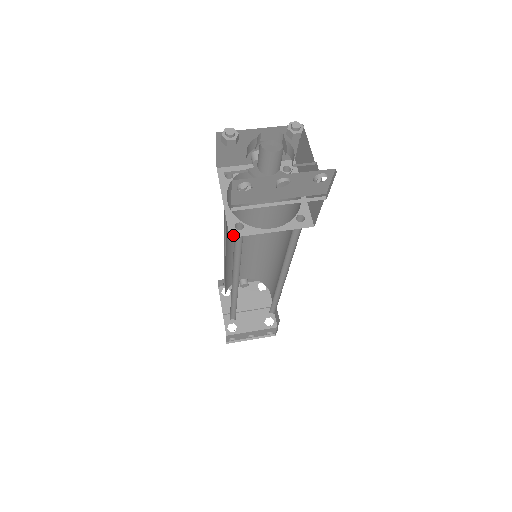
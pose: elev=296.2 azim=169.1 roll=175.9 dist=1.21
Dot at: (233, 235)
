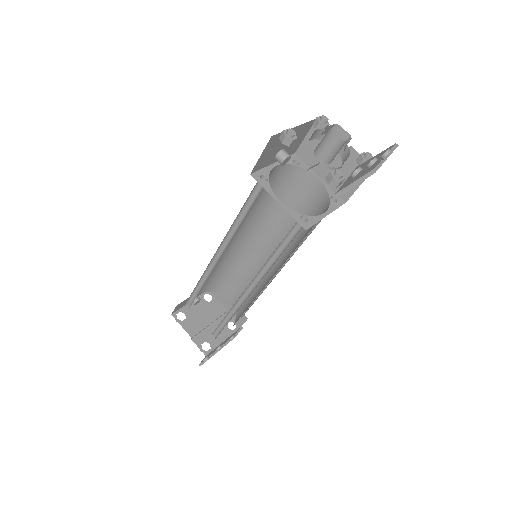
Dot at: (306, 227)
